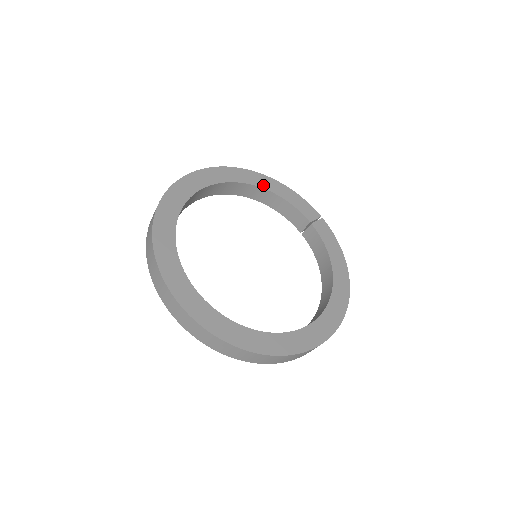
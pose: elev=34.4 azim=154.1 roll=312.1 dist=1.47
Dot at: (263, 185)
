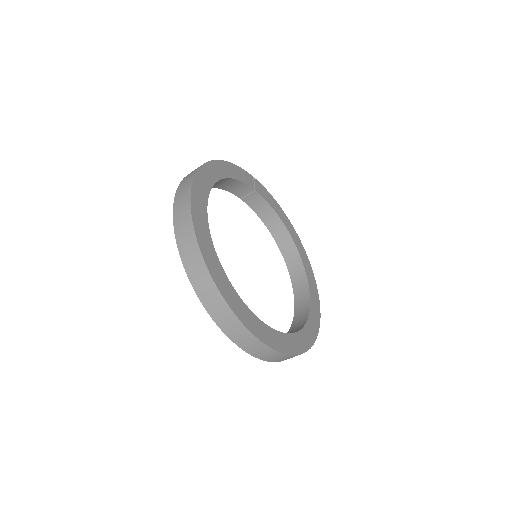
Dot at: (219, 175)
